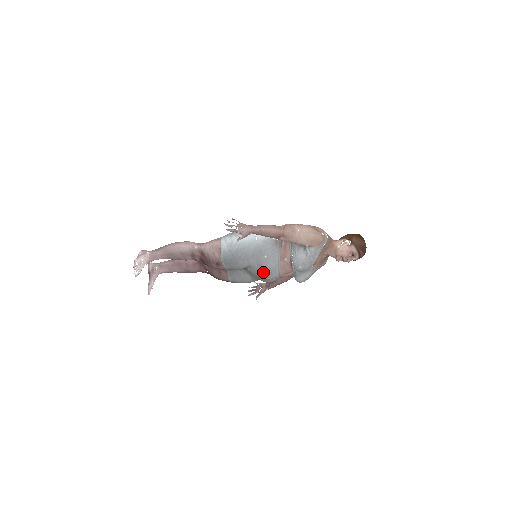
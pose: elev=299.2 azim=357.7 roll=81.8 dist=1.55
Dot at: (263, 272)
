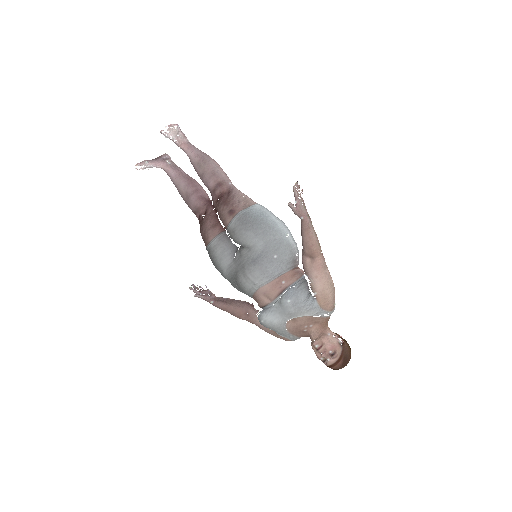
Dot at: (256, 265)
